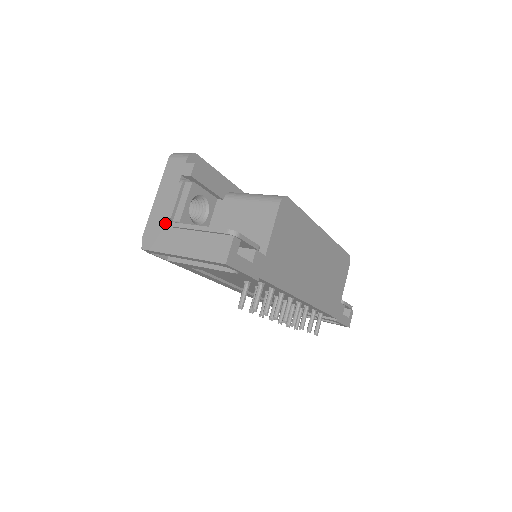
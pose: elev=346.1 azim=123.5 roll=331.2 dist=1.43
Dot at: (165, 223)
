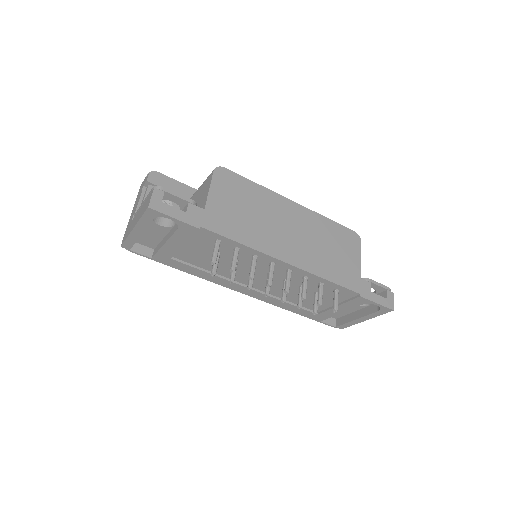
Dot at: (132, 219)
